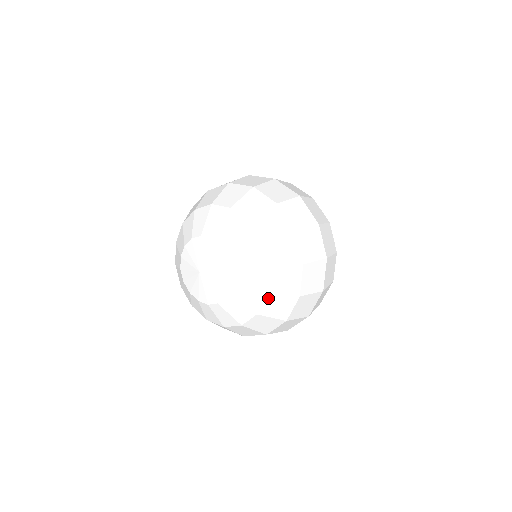
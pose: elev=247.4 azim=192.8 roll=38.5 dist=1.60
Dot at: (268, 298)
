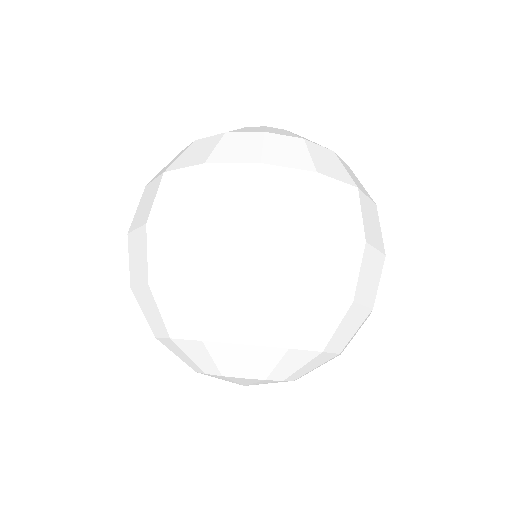
Dot at: occluded
